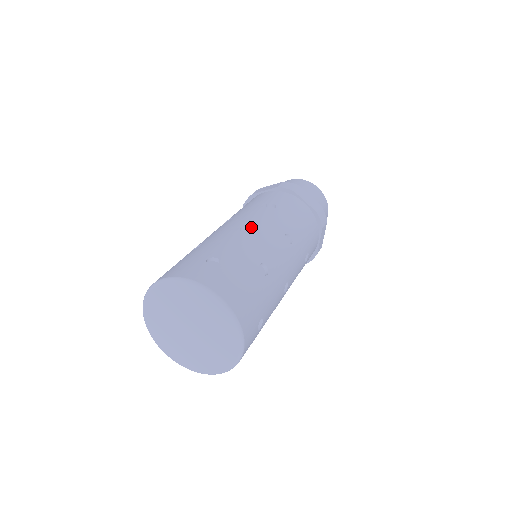
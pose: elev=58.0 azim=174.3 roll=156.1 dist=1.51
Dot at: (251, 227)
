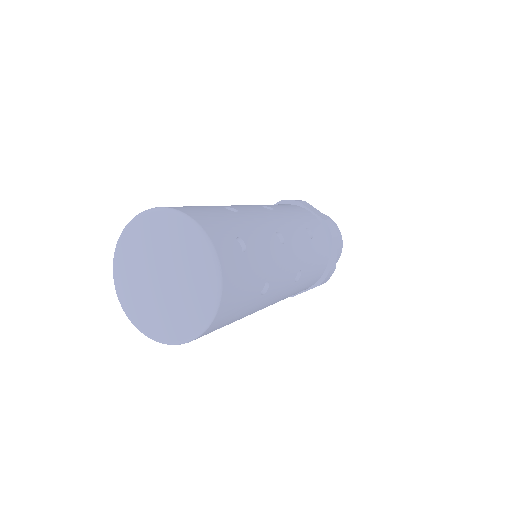
Dot at: (286, 239)
